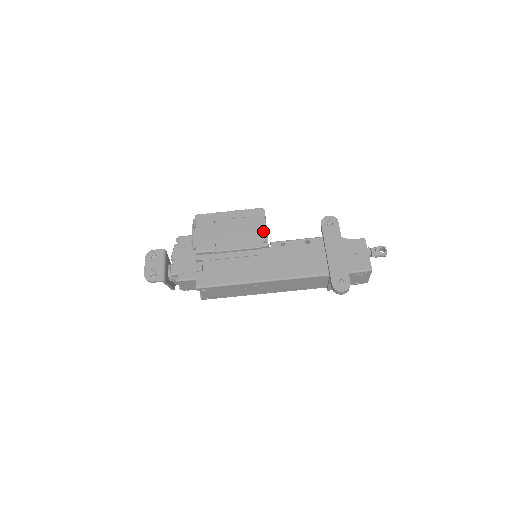
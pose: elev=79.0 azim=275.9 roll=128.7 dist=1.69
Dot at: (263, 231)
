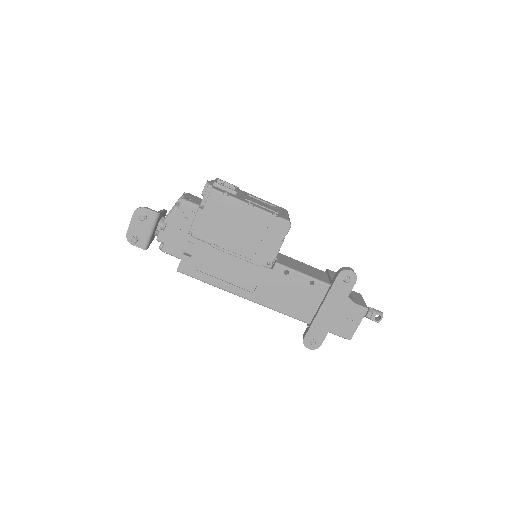
Dot at: (274, 251)
